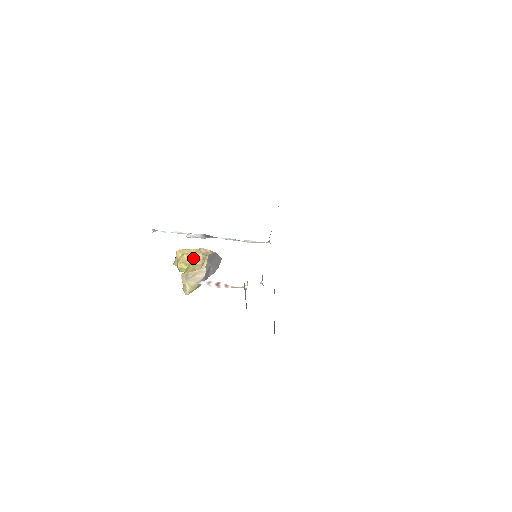
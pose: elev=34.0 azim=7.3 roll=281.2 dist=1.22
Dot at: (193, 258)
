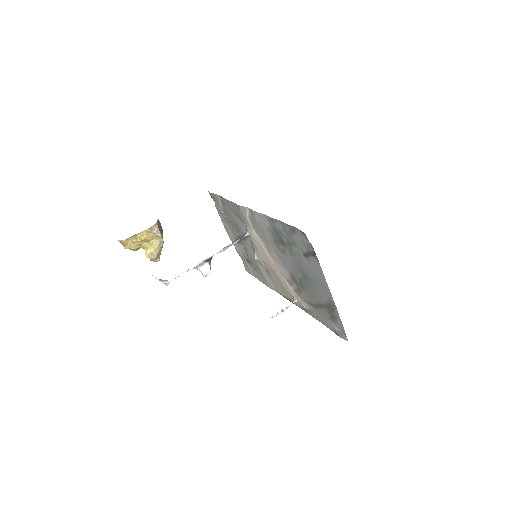
Dot at: (145, 240)
